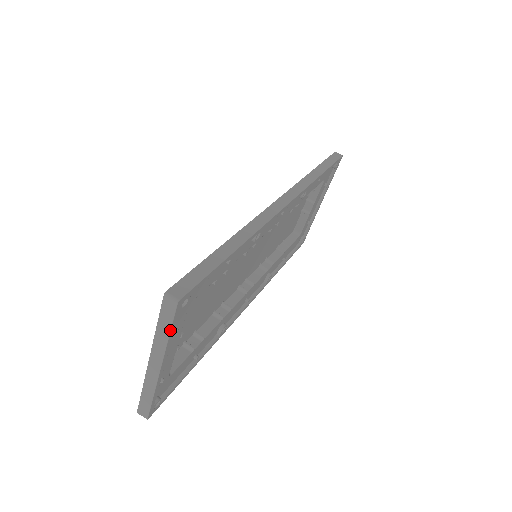
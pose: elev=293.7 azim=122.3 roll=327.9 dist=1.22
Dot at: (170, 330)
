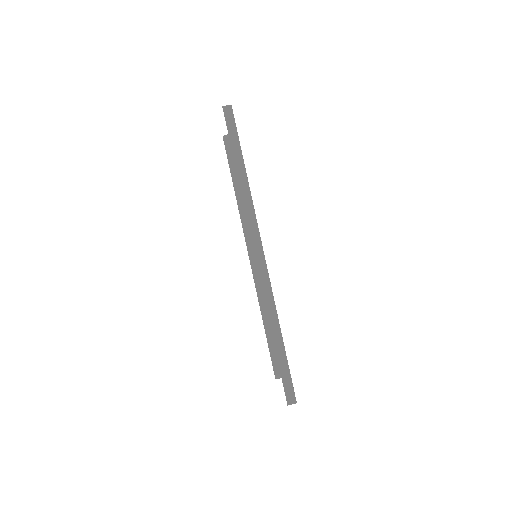
Dot at: occluded
